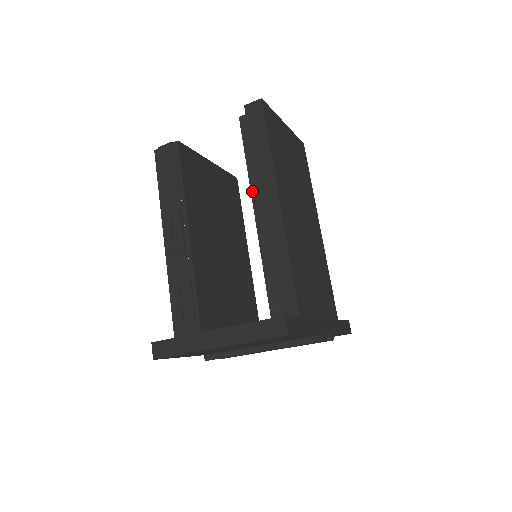
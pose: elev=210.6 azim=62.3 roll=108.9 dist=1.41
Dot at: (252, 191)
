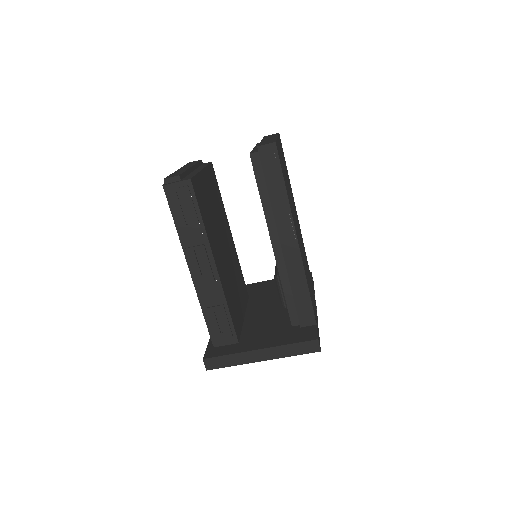
Dot at: (269, 226)
